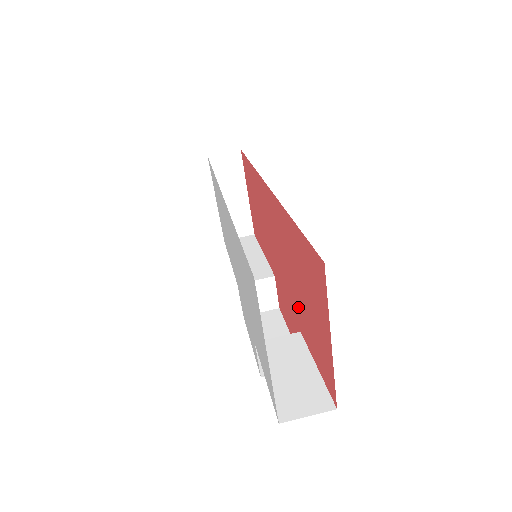
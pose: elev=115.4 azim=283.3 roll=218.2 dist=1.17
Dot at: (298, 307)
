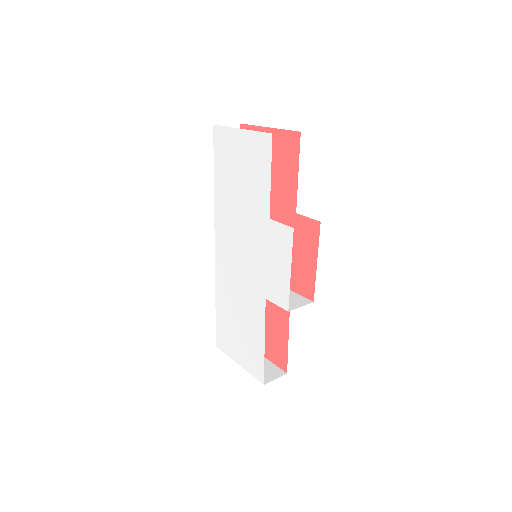
Dot at: (280, 205)
